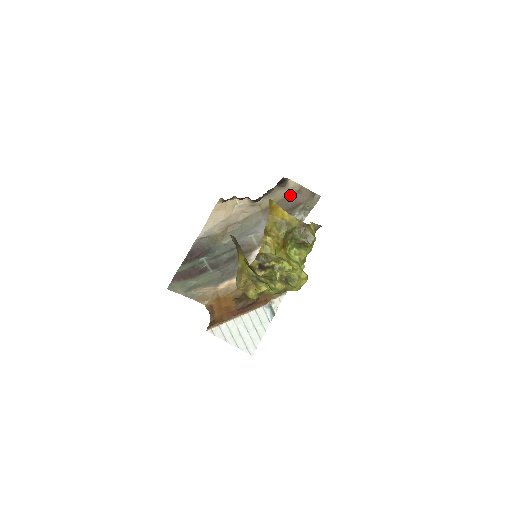
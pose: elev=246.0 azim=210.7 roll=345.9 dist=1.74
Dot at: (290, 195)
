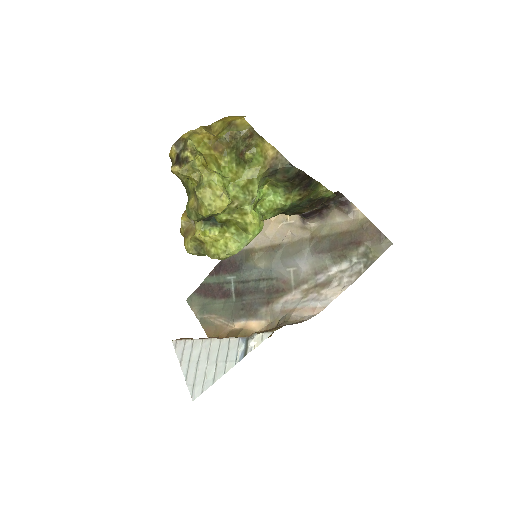
Dot at: (352, 229)
